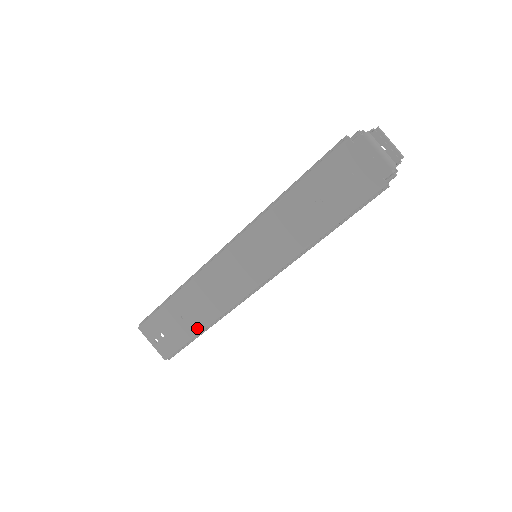
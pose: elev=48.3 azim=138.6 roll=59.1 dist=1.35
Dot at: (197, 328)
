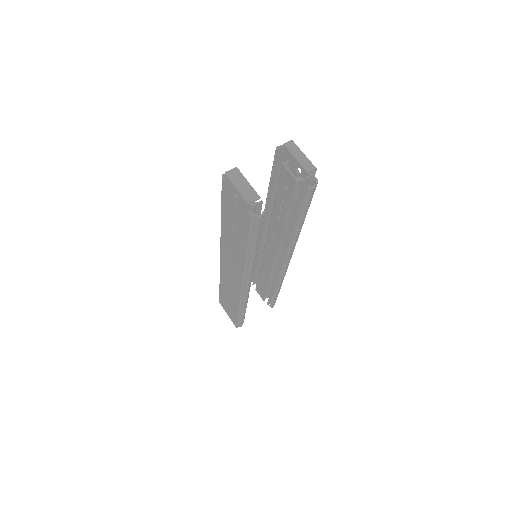
Dot at: (236, 309)
